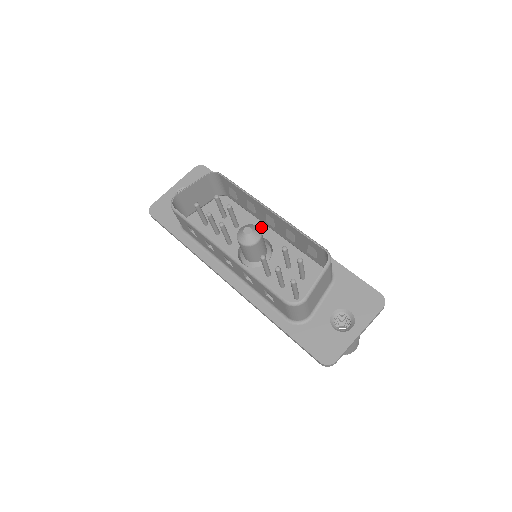
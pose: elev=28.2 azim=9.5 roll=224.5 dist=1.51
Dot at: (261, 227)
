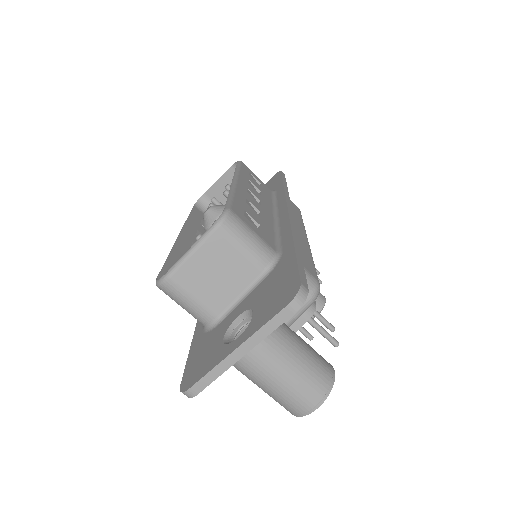
Dot at: occluded
